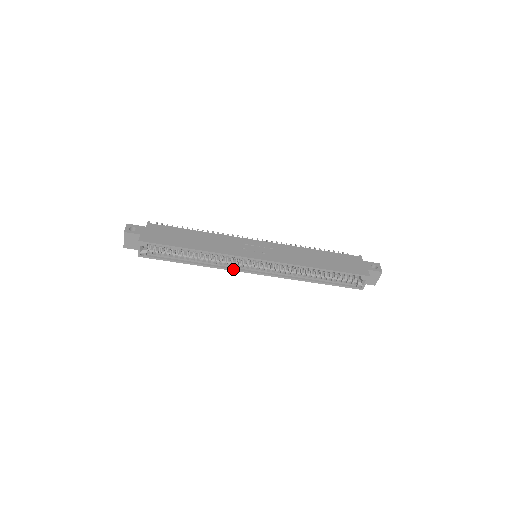
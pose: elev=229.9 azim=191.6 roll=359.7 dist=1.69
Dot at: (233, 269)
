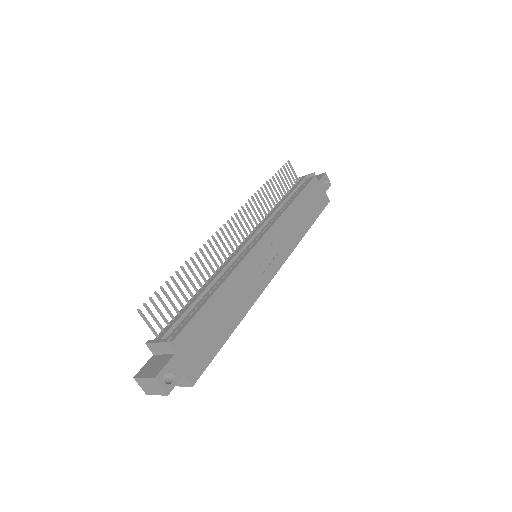
Dot at: occluded
